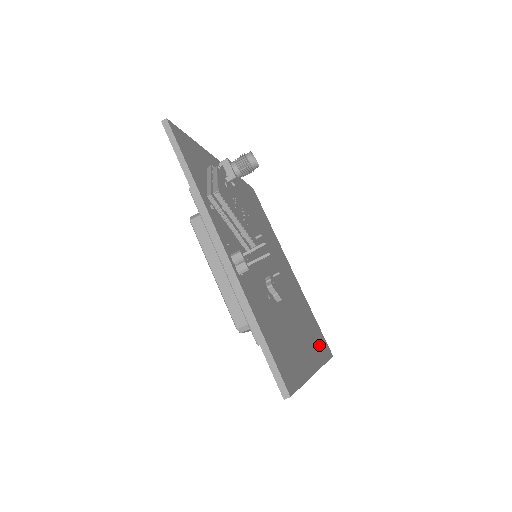
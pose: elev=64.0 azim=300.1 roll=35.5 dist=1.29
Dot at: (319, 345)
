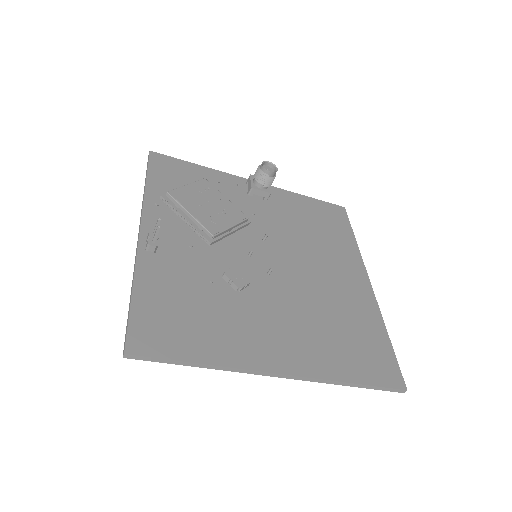
Dot at: (350, 362)
